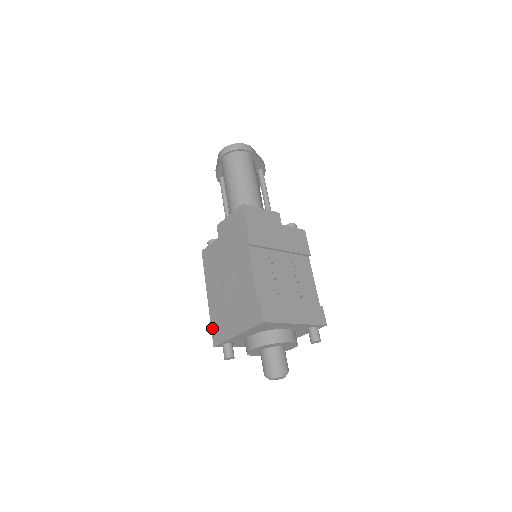
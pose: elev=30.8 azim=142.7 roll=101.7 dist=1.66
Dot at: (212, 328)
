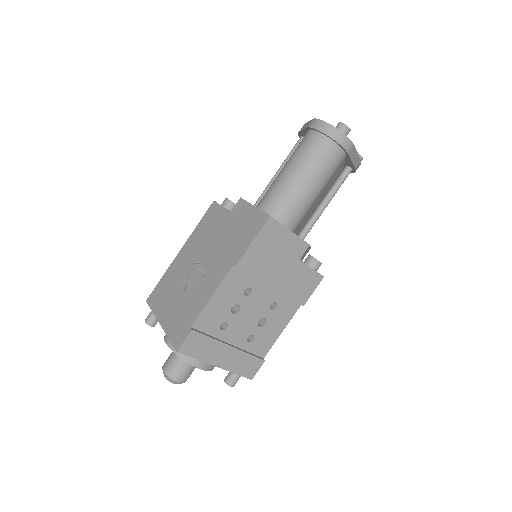
Dot at: (158, 284)
